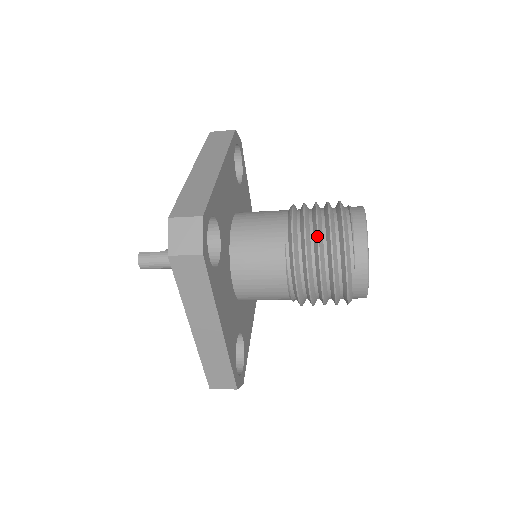
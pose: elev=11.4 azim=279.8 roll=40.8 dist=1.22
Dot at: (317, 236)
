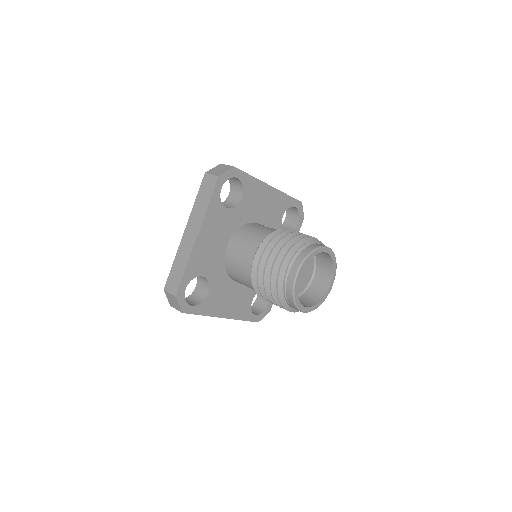
Dot at: occluded
